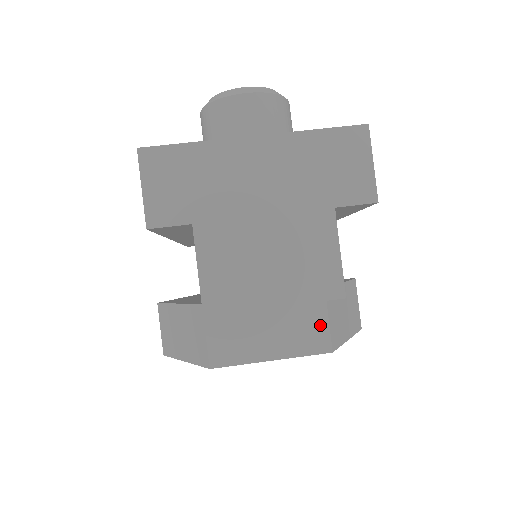
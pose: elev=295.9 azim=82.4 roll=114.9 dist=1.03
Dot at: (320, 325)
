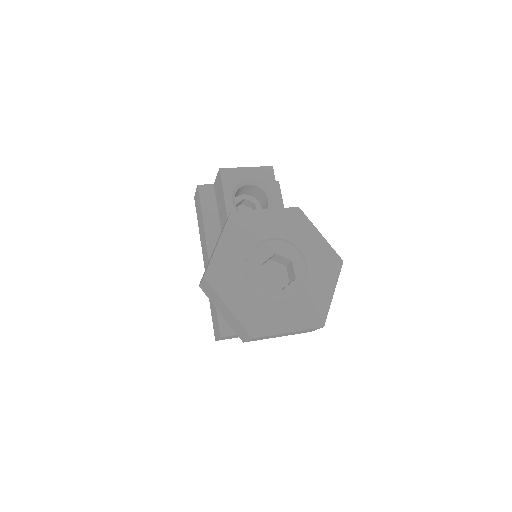
Dot at: occluded
